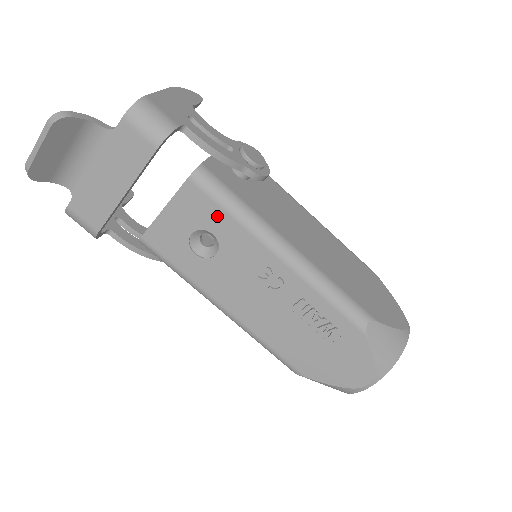
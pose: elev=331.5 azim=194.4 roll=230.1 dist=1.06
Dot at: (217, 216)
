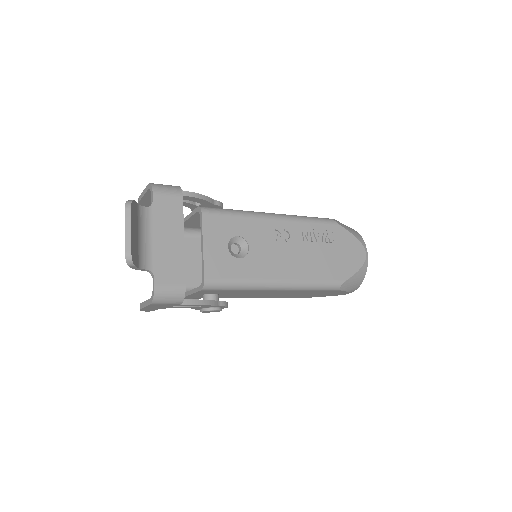
Dot at: (231, 223)
